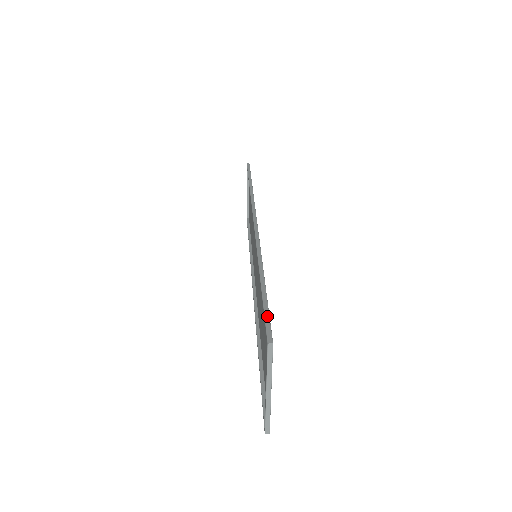
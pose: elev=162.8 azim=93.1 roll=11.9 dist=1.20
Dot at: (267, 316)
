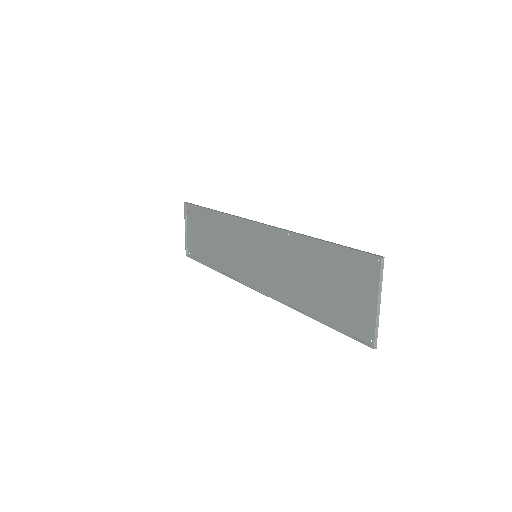
Dot at: (358, 250)
